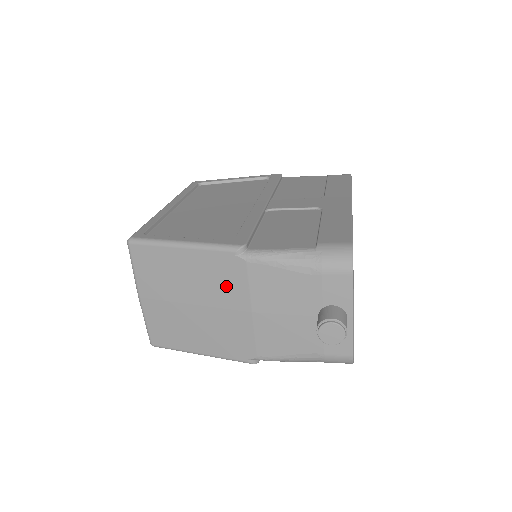
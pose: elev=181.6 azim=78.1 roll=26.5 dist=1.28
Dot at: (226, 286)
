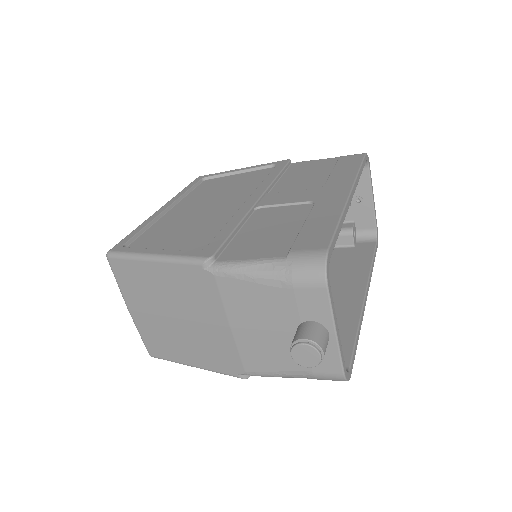
Dot at: (201, 300)
